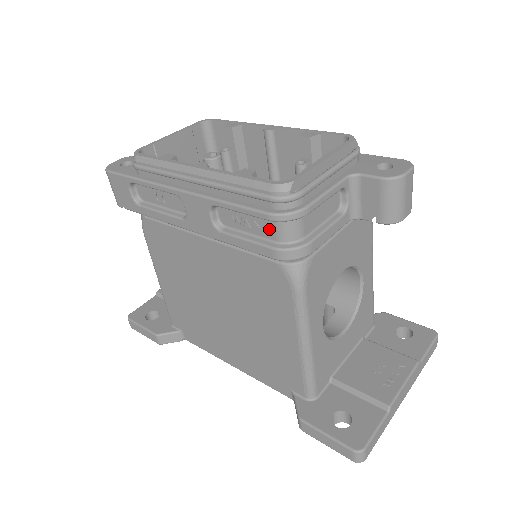
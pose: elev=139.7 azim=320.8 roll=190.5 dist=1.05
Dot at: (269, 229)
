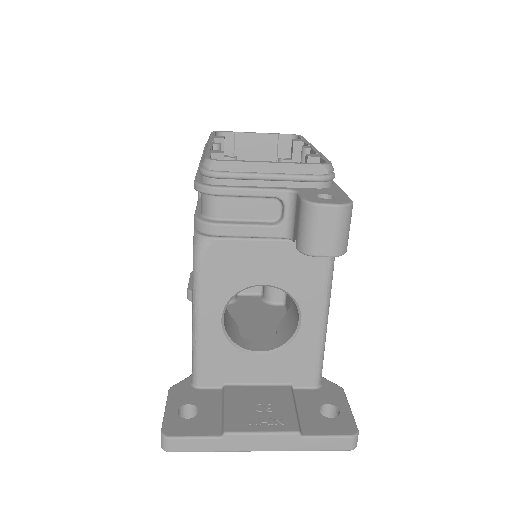
Dot at: occluded
